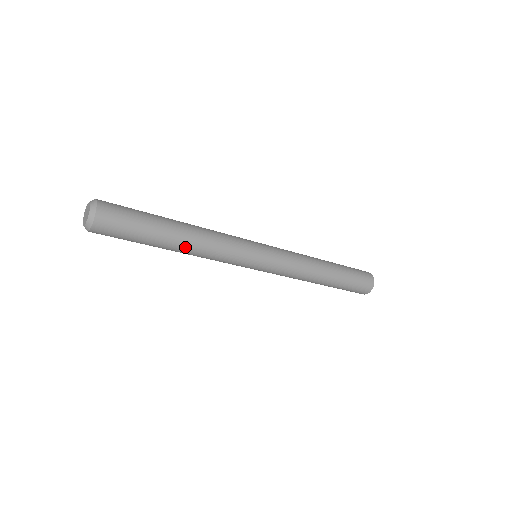
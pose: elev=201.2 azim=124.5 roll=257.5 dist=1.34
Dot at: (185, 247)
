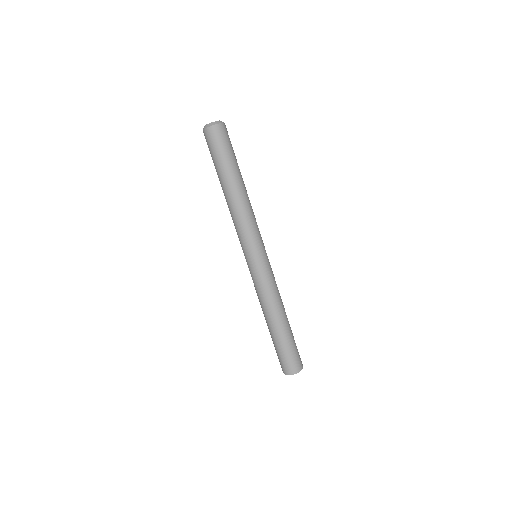
Dot at: (244, 191)
